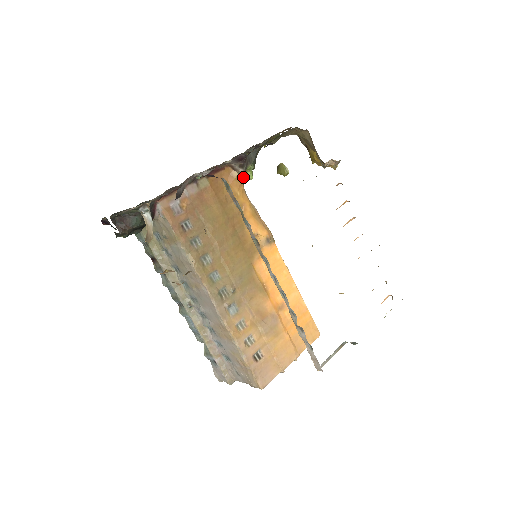
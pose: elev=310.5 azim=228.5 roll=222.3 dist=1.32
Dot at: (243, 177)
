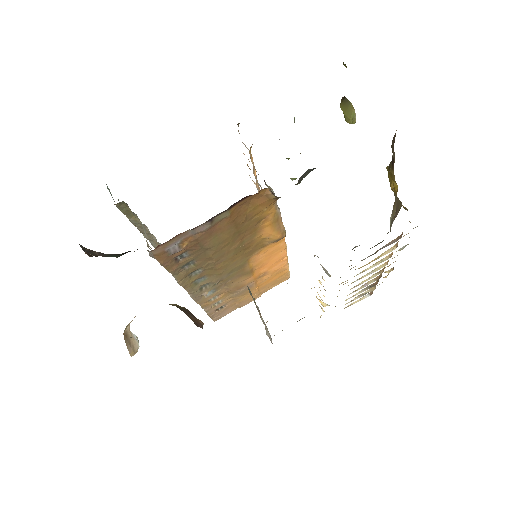
Dot at: occluded
